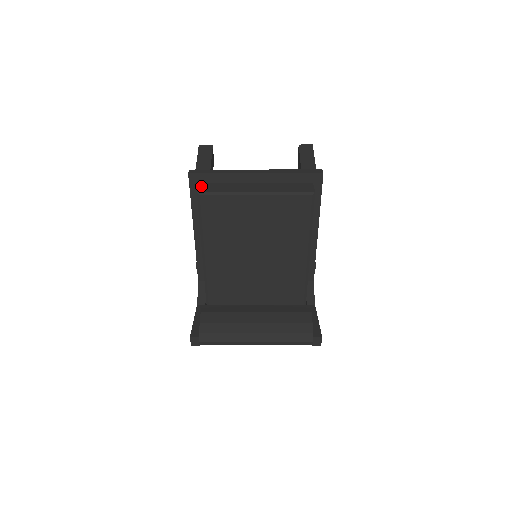
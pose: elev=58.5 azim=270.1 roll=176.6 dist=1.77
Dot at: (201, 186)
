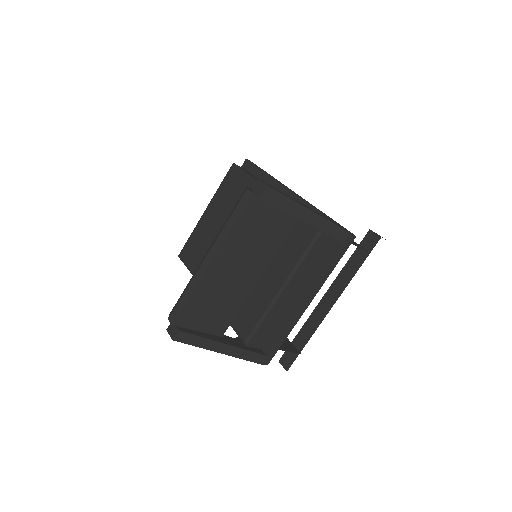
Dot at: occluded
